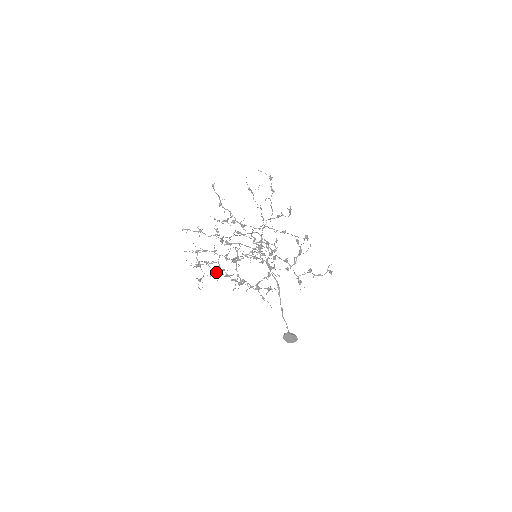
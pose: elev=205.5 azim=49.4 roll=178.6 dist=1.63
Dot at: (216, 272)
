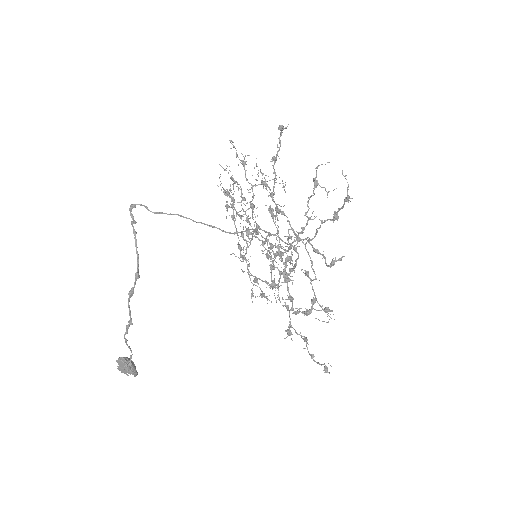
Dot at: (233, 219)
